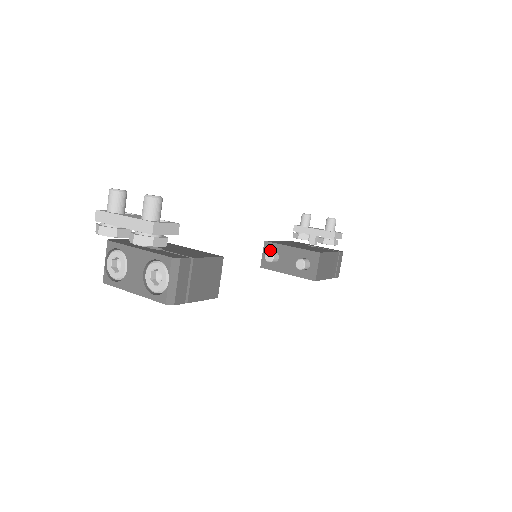
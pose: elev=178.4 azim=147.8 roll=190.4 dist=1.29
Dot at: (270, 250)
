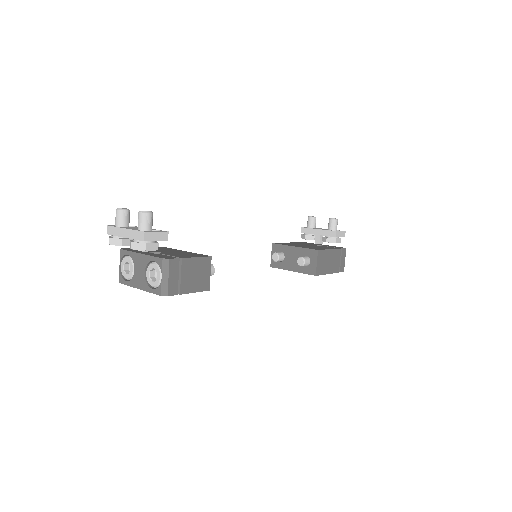
Dot at: (277, 251)
